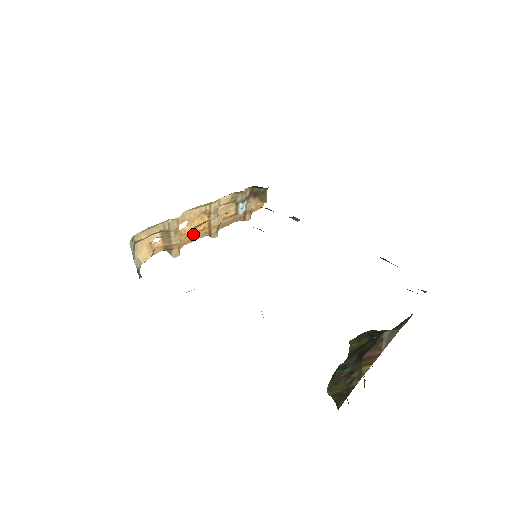
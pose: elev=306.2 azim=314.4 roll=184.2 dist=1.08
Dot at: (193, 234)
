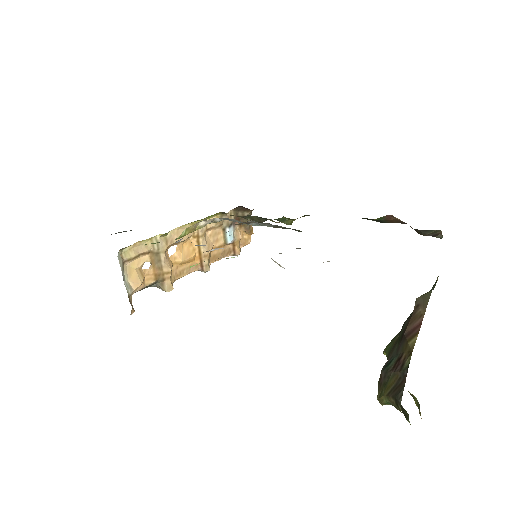
Dot at: (184, 265)
